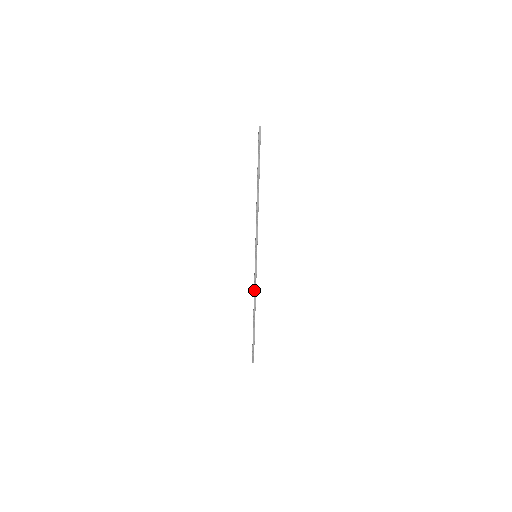
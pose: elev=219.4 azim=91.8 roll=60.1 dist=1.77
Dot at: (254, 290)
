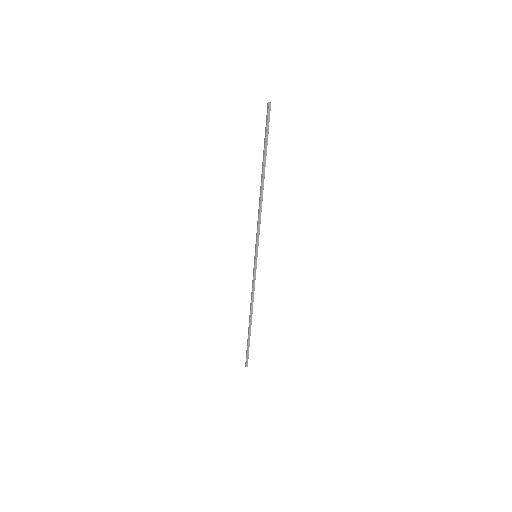
Dot at: (252, 293)
